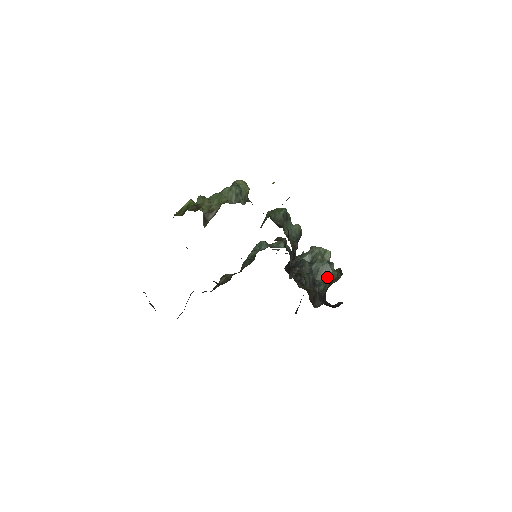
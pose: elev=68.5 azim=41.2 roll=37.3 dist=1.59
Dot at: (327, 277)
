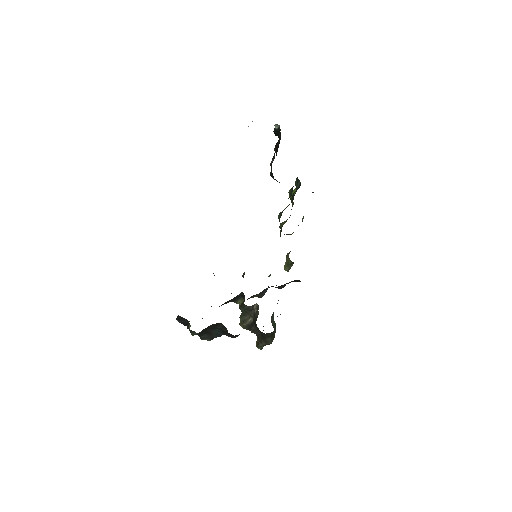
Dot at: (274, 328)
